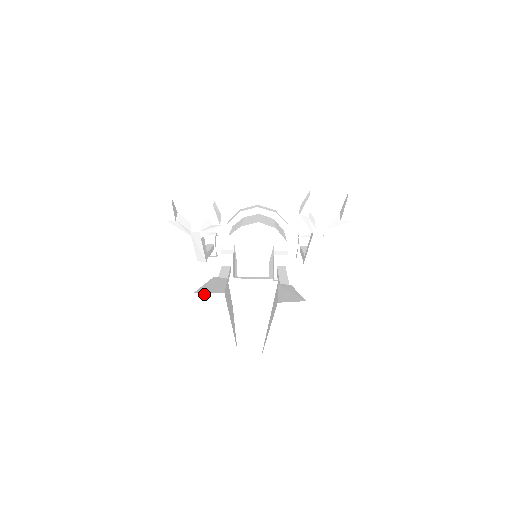
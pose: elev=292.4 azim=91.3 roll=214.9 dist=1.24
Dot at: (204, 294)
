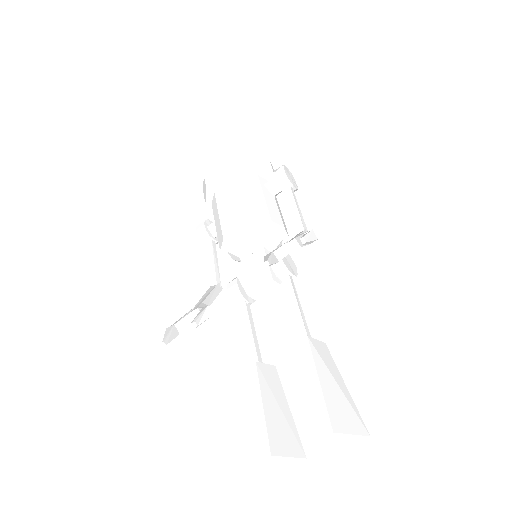
Dot at: (258, 462)
